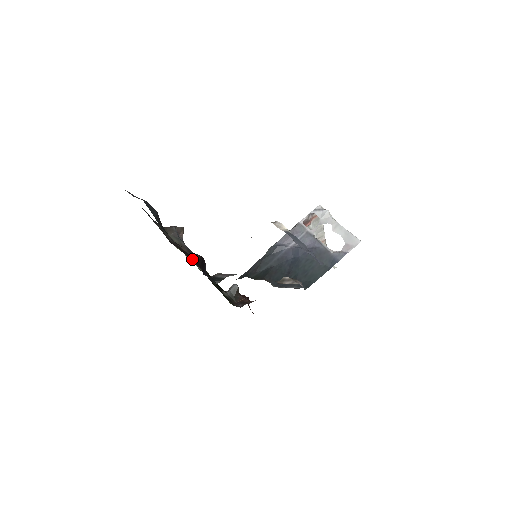
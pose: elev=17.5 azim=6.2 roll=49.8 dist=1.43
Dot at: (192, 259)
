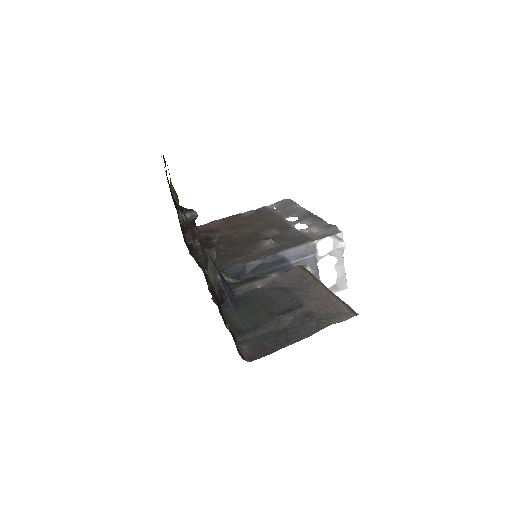
Dot at: (223, 316)
